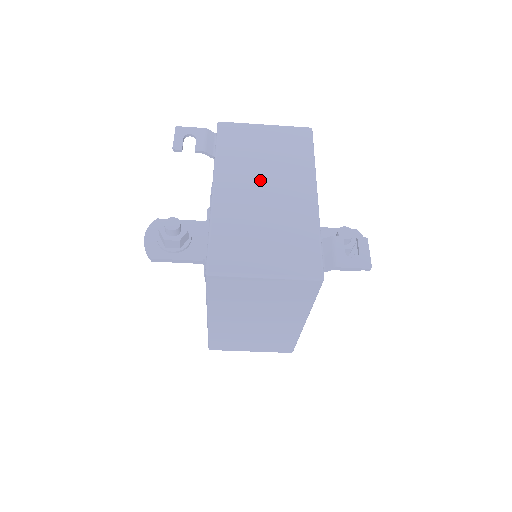
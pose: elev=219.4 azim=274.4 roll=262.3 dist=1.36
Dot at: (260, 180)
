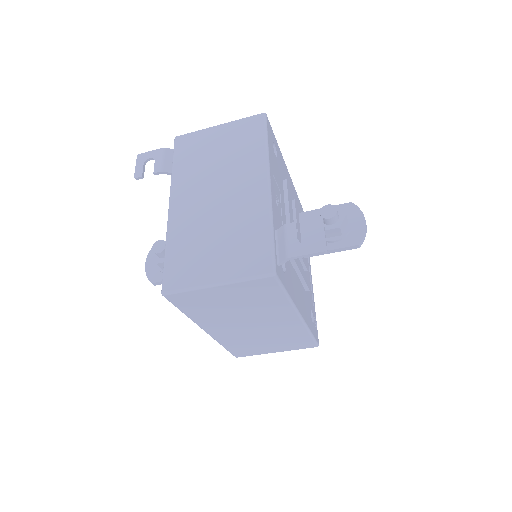
Dot at: (212, 185)
